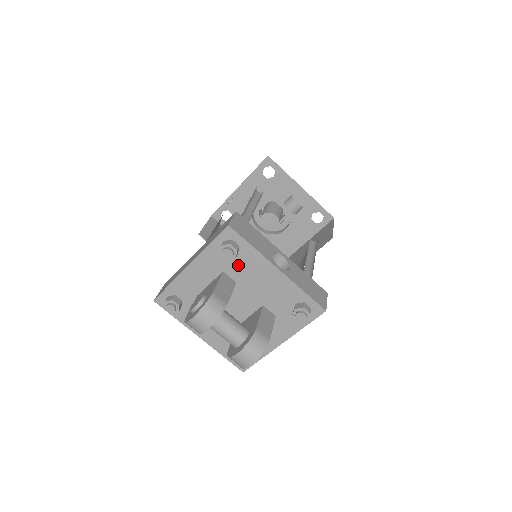
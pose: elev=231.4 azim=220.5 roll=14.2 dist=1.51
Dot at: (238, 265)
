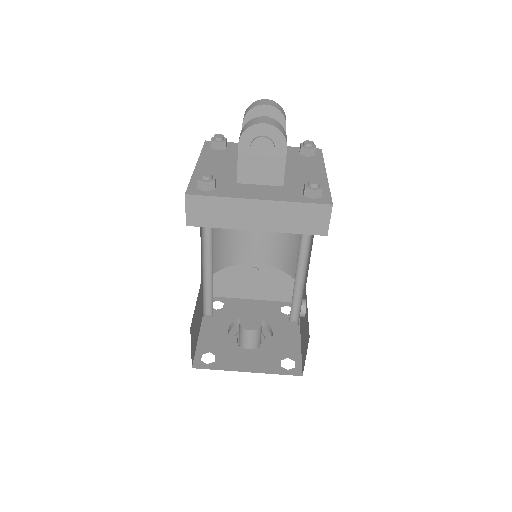
Dot at: (299, 159)
